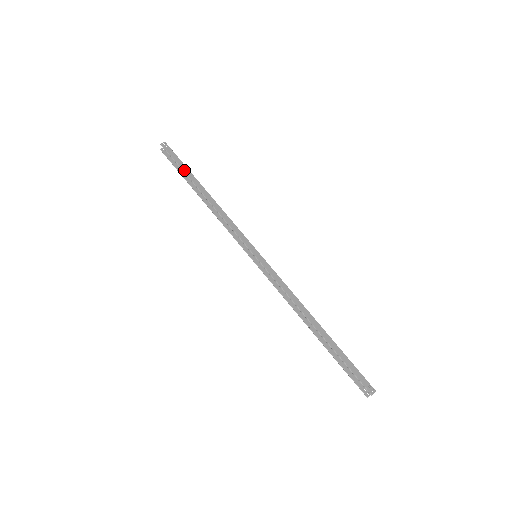
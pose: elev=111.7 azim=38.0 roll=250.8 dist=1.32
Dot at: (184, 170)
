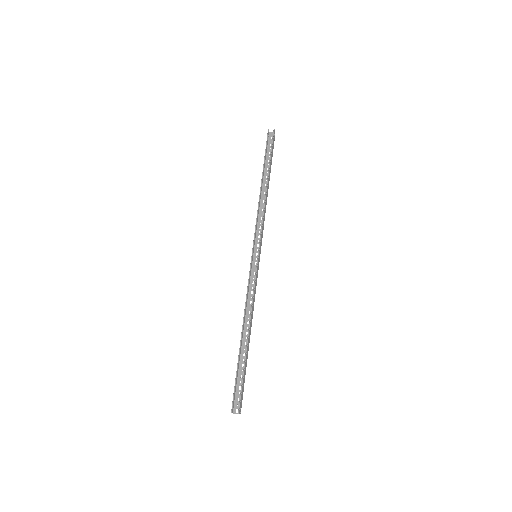
Dot at: (271, 160)
